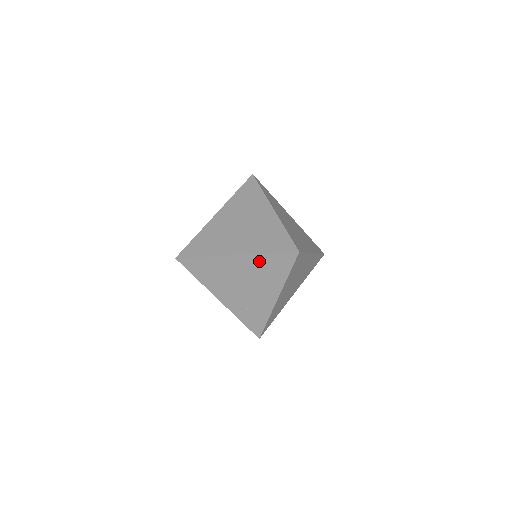
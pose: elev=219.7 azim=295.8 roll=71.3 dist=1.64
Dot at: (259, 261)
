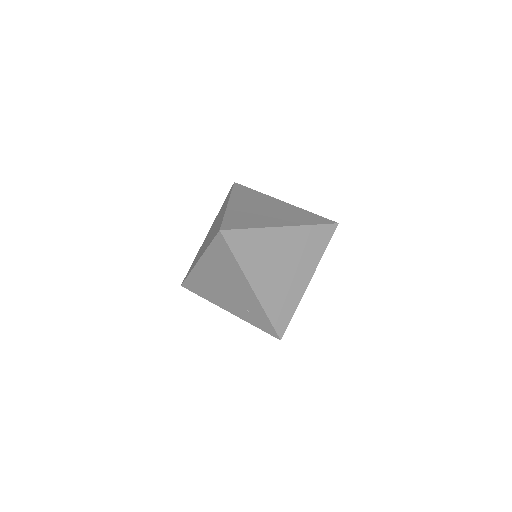
Dot at: (211, 257)
